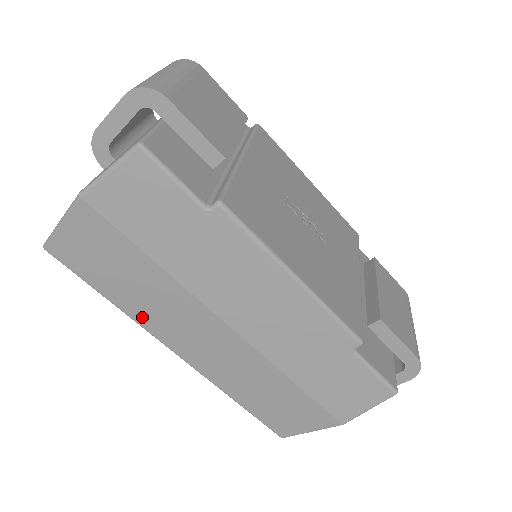
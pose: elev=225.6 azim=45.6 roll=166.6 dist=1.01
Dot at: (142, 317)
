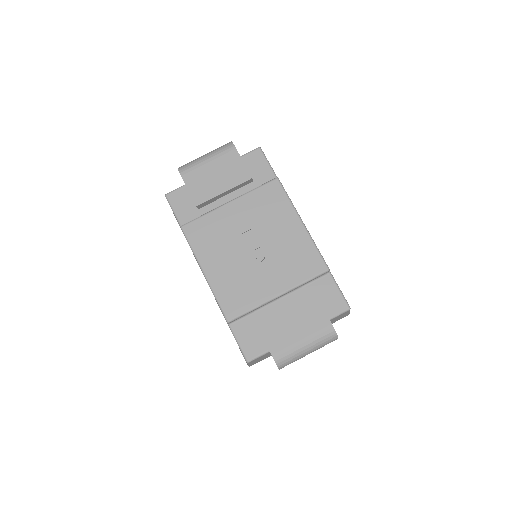
Dot at: occluded
